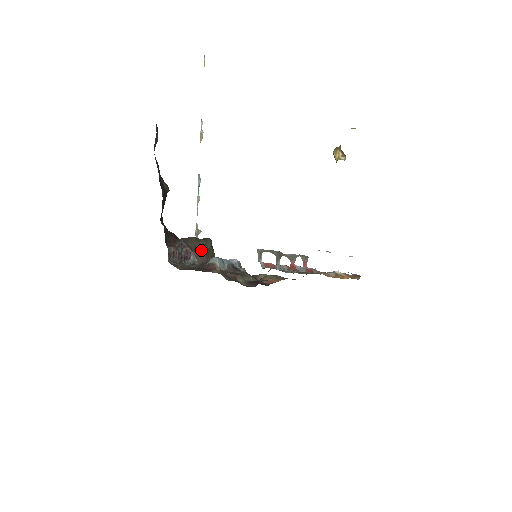
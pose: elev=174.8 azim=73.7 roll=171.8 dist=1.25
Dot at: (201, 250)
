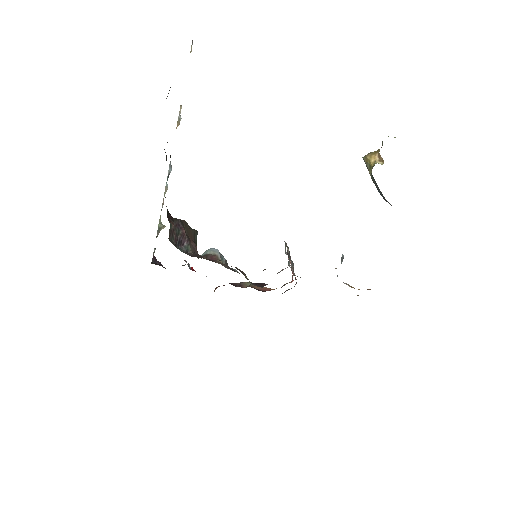
Dot at: (191, 239)
